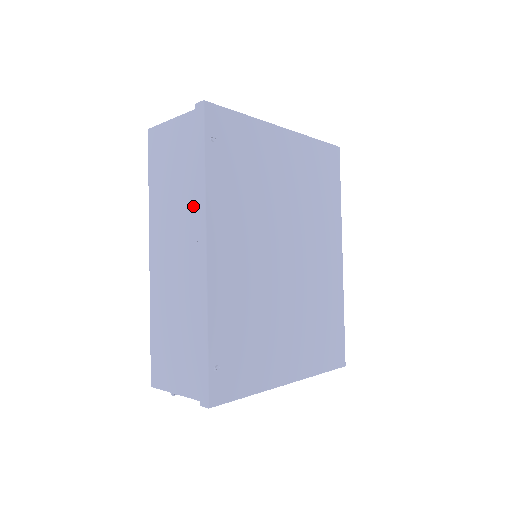
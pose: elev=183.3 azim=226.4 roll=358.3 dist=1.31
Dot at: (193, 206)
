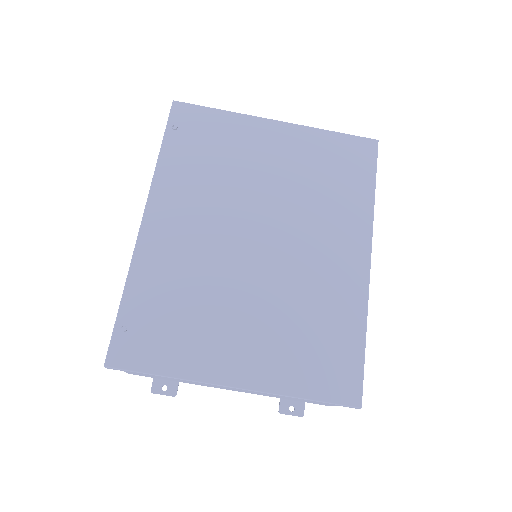
Dot at: occluded
